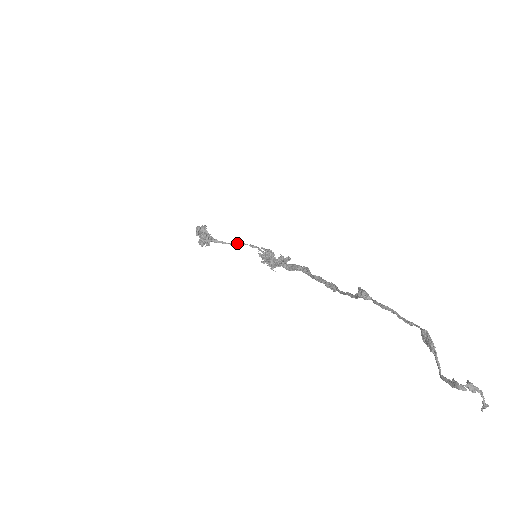
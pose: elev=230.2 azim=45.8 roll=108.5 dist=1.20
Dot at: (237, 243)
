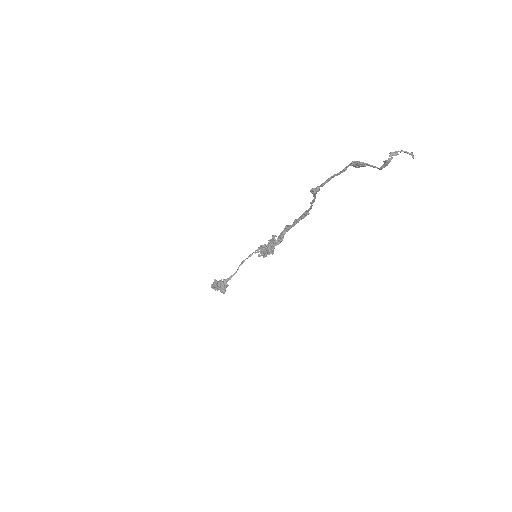
Dot at: (240, 265)
